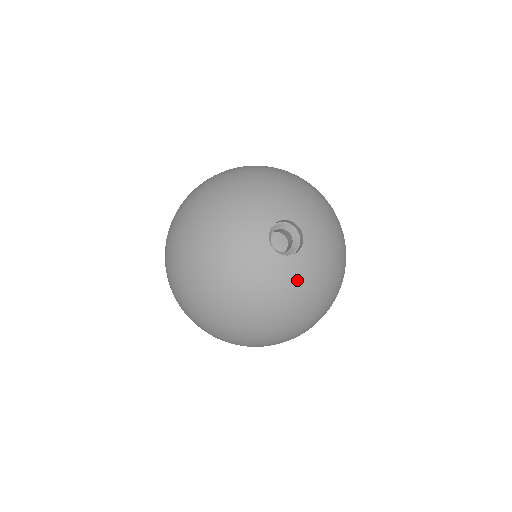
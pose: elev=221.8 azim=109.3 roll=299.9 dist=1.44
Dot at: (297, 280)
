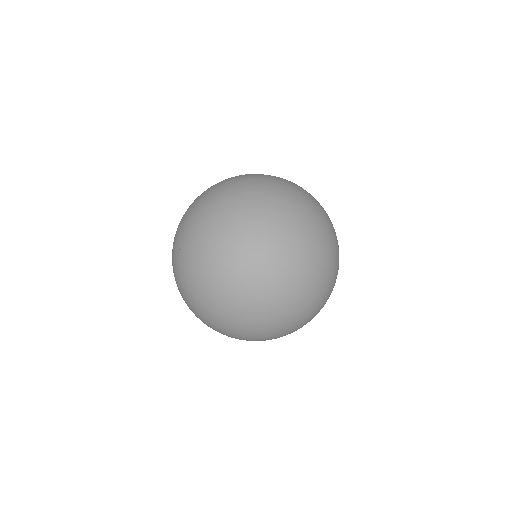
Dot at: (289, 184)
